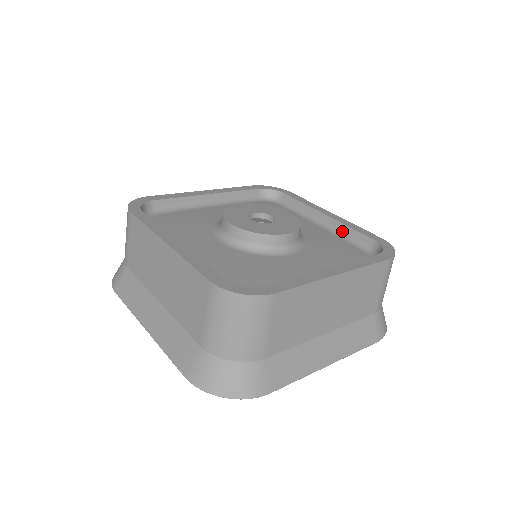
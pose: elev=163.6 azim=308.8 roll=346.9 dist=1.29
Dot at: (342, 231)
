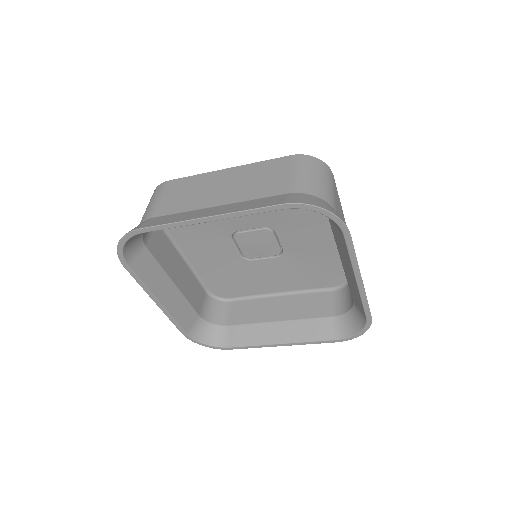
Dot at: occluded
